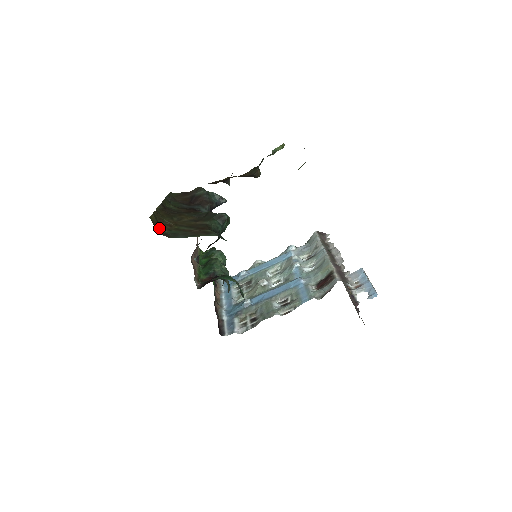
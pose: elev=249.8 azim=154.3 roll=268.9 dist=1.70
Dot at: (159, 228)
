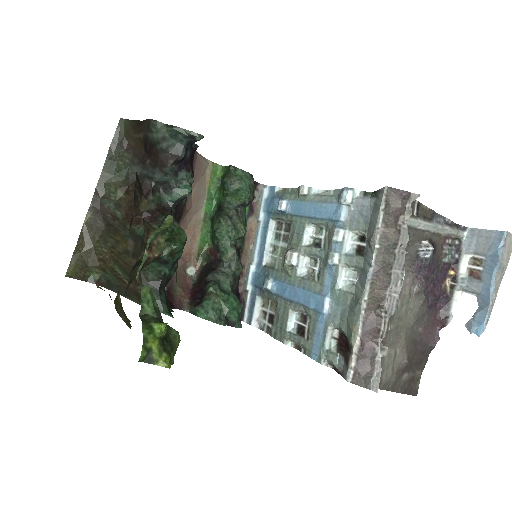
Dot at: (91, 271)
